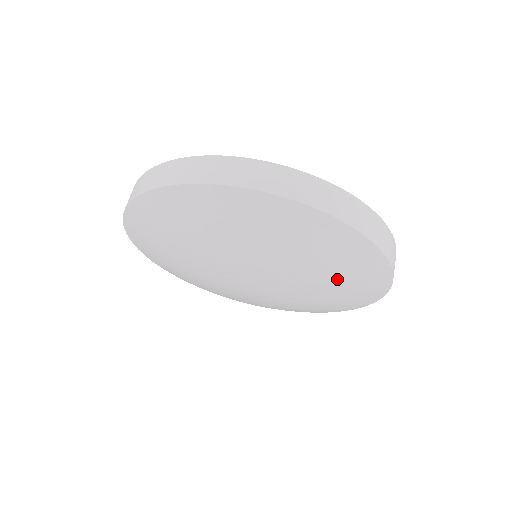
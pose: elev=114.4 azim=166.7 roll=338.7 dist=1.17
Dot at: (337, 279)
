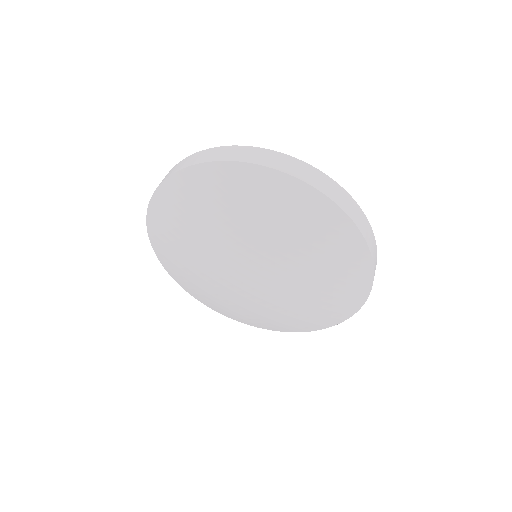
Dot at: (280, 222)
